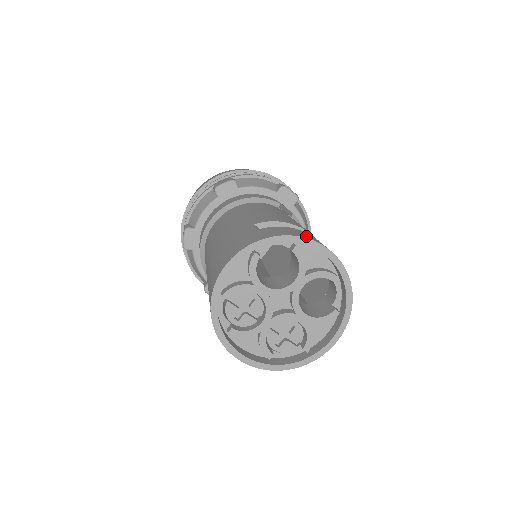
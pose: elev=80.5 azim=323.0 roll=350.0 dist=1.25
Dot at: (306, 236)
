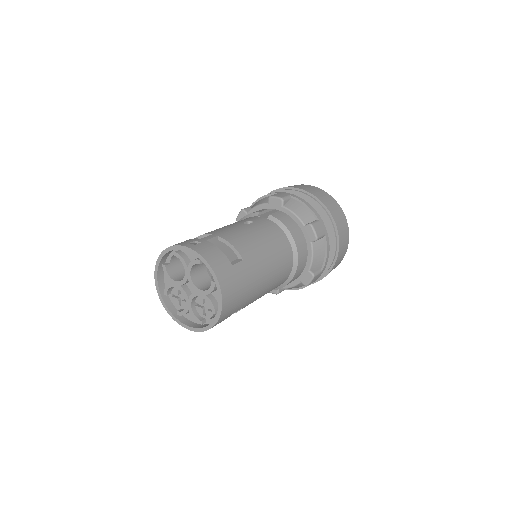
Dot at: (179, 243)
